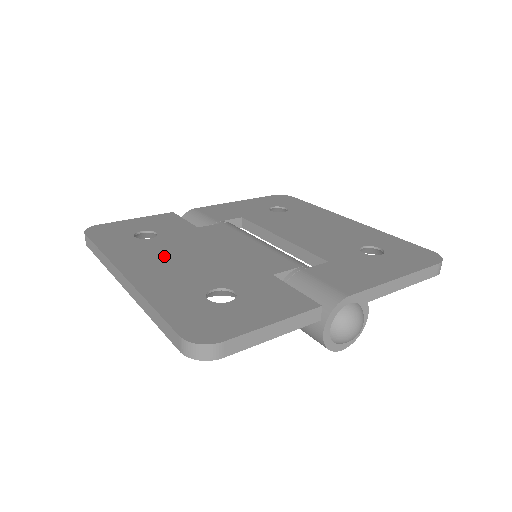
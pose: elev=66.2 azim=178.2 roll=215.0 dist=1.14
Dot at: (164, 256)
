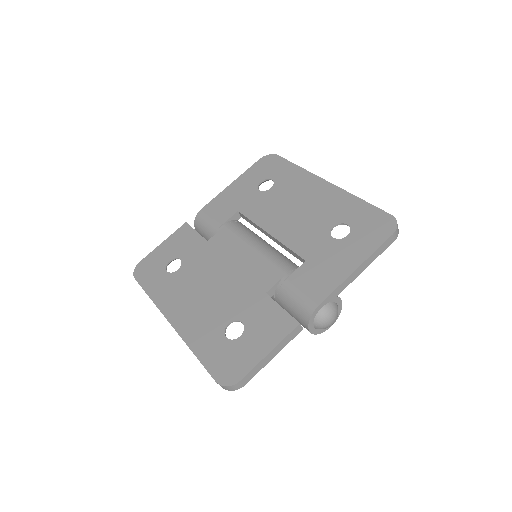
Dot at: (191, 292)
